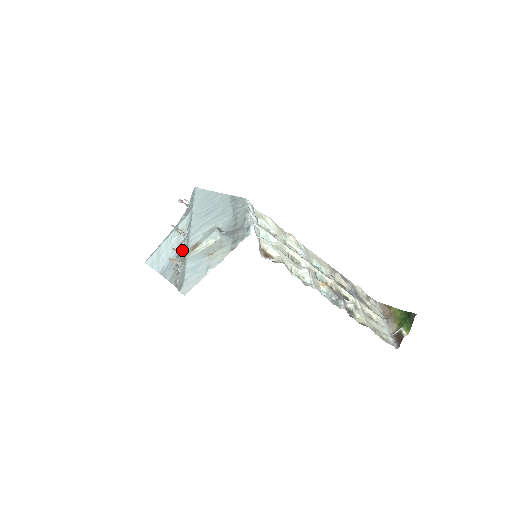
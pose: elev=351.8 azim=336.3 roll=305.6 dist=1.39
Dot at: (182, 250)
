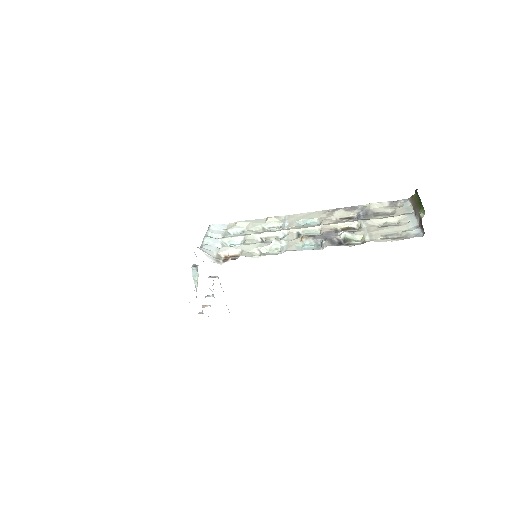
Dot at: occluded
